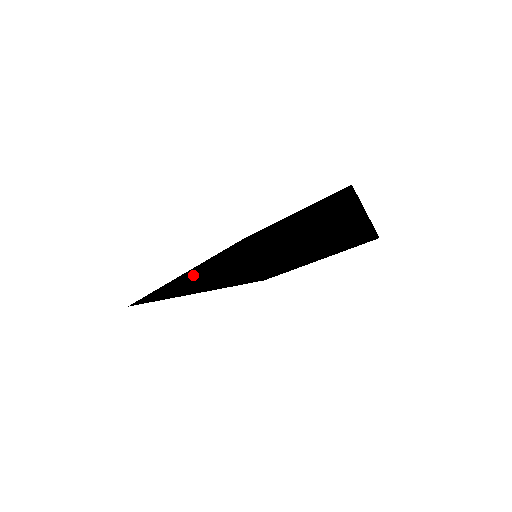
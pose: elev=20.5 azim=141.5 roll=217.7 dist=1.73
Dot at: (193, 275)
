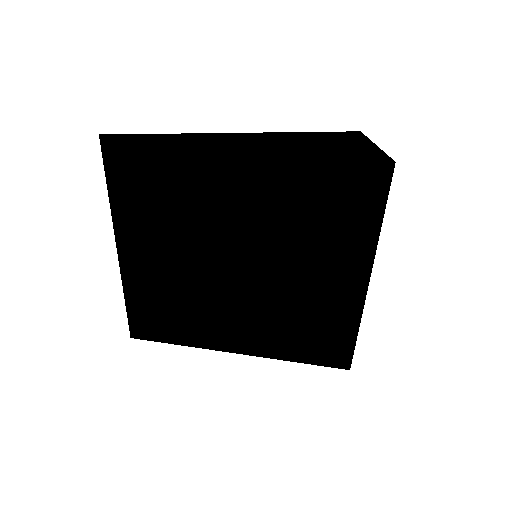
Dot at: (118, 214)
